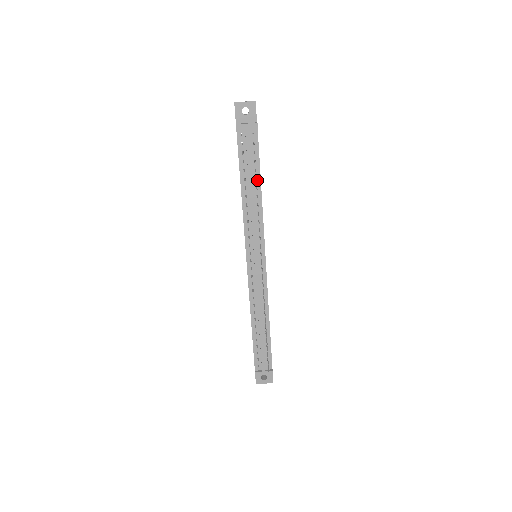
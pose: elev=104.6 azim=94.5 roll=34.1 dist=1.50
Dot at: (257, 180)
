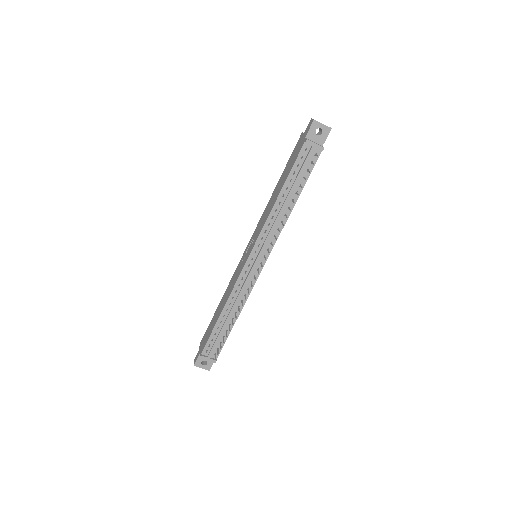
Dot at: (296, 194)
